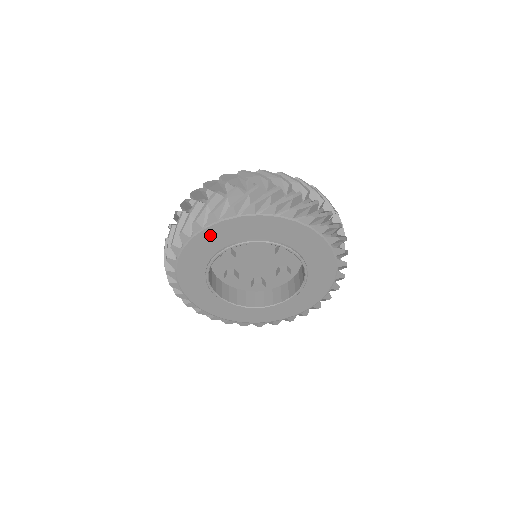
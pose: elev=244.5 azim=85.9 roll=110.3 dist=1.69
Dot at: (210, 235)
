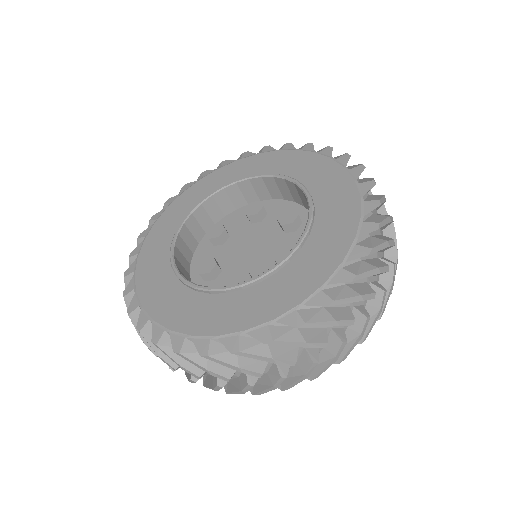
Dot at: occluded
